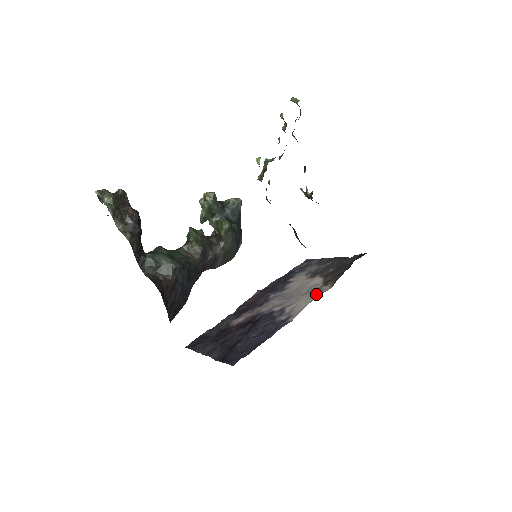
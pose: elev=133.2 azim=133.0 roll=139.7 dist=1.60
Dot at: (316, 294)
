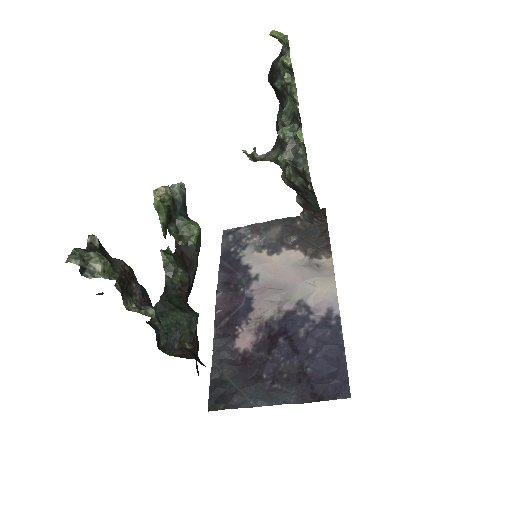
Dot at: (326, 272)
